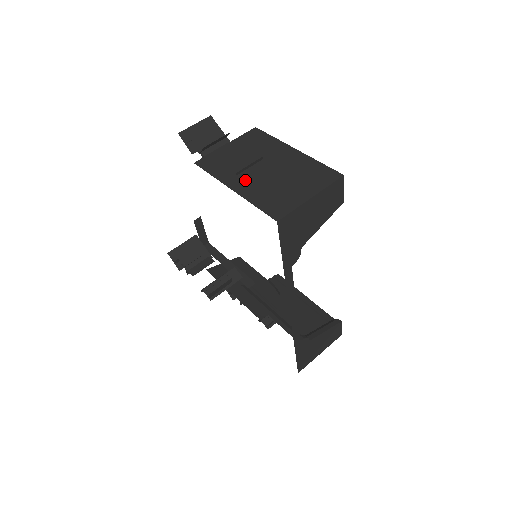
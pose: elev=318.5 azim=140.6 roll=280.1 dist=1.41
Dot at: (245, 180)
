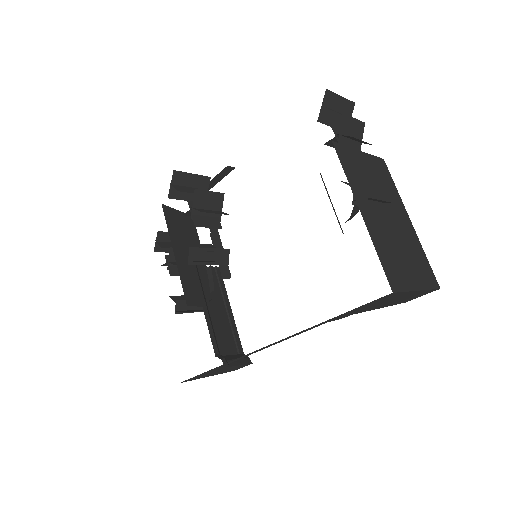
Dot at: (372, 213)
